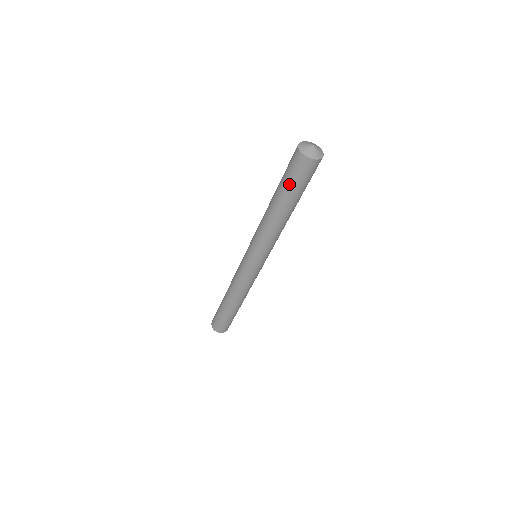
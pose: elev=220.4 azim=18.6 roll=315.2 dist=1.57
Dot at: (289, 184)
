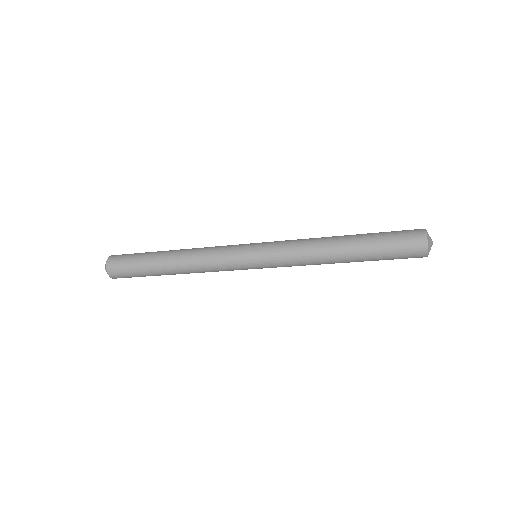
Dot at: (384, 245)
